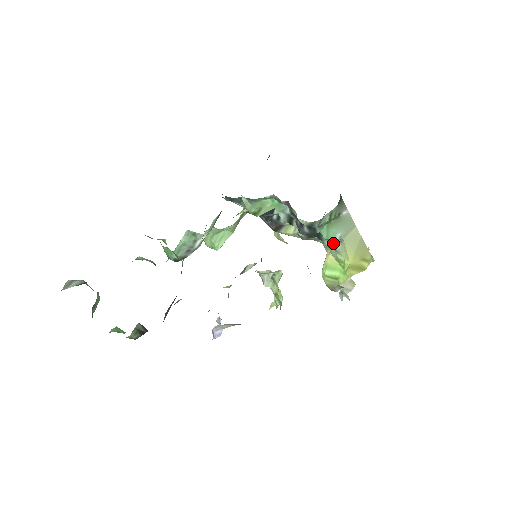
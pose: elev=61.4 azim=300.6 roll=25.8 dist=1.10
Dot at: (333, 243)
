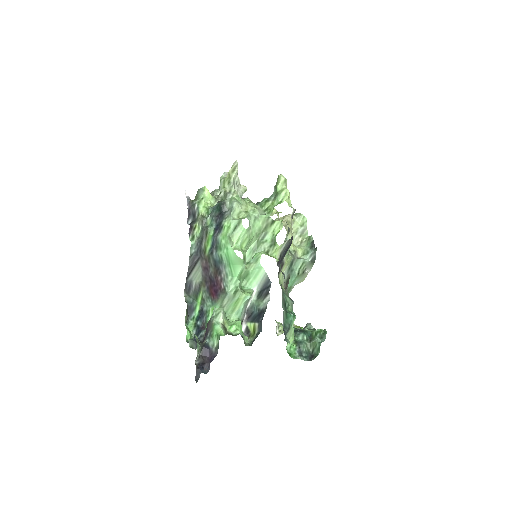
Dot at: (291, 290)
